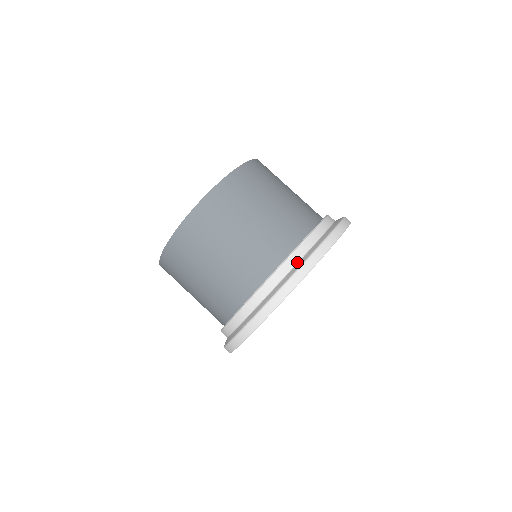
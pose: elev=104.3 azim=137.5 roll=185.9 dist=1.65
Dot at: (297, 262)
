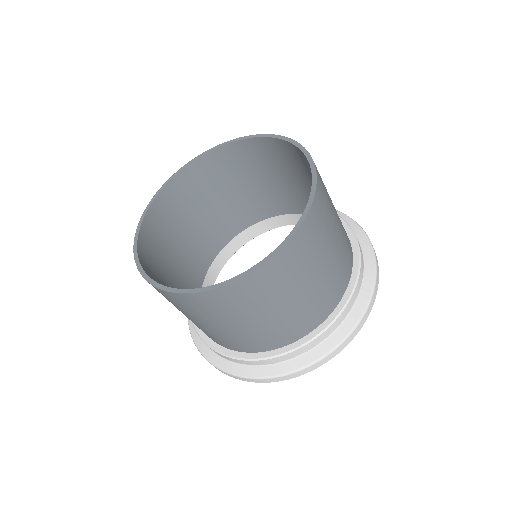
Dot at: (360, 289)
